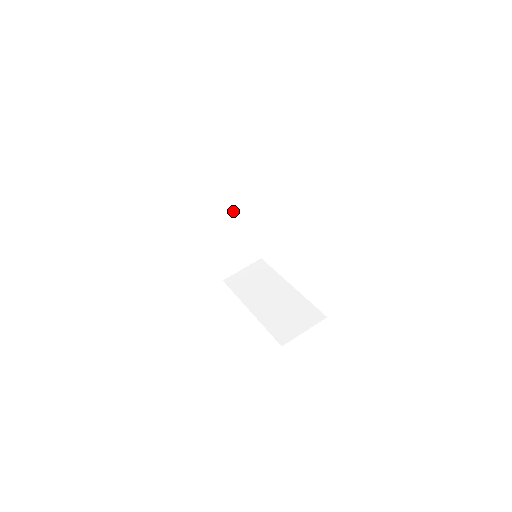
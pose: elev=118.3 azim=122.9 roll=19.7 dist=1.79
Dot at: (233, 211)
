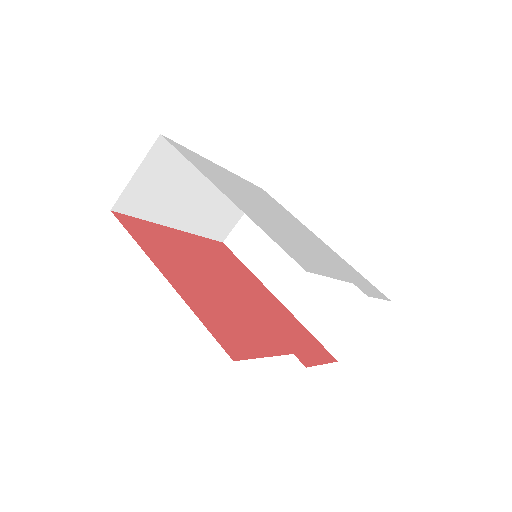
Dot at: (190, 175)
